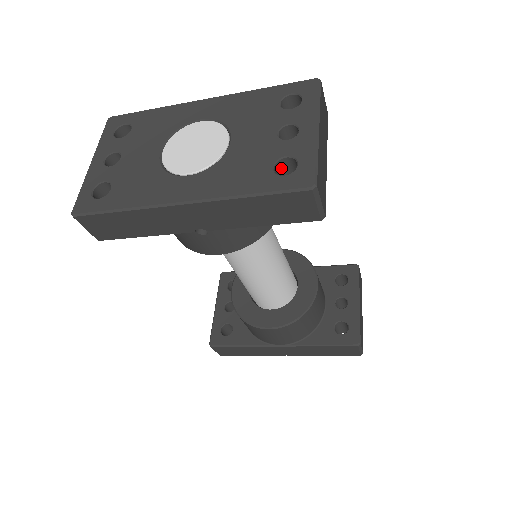
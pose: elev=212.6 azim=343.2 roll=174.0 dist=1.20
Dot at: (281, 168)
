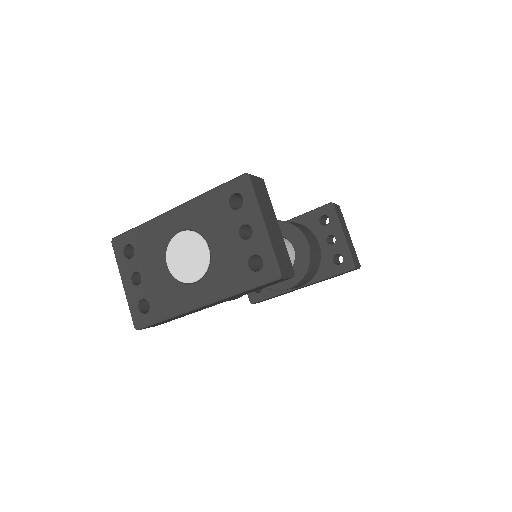
Dot at: (252, 259)
